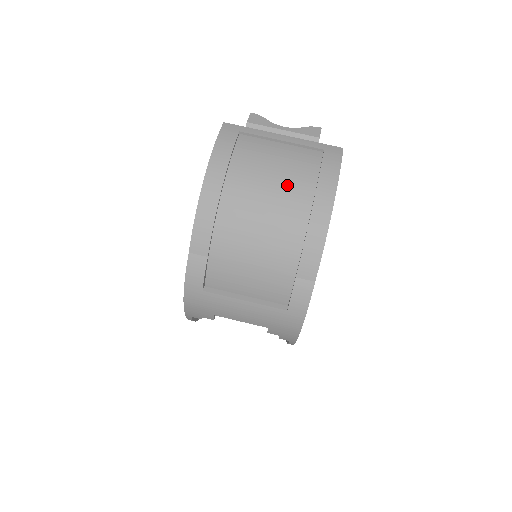
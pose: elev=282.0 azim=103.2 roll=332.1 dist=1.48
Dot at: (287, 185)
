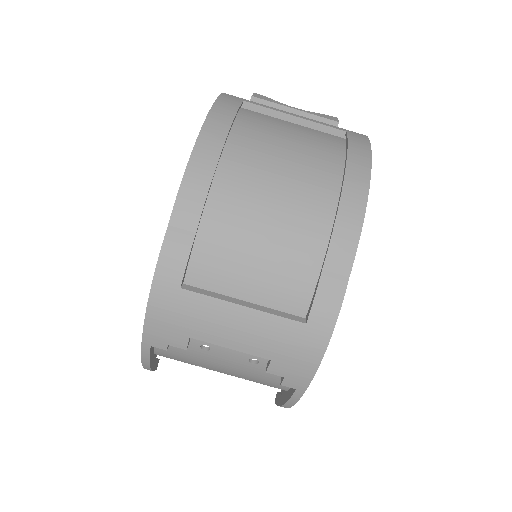
Dot at: (307, 155)
